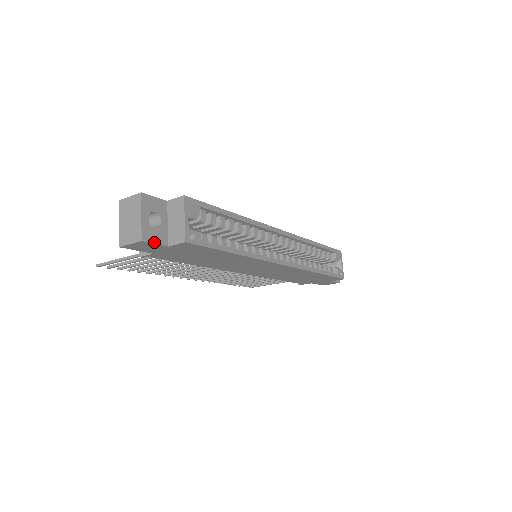
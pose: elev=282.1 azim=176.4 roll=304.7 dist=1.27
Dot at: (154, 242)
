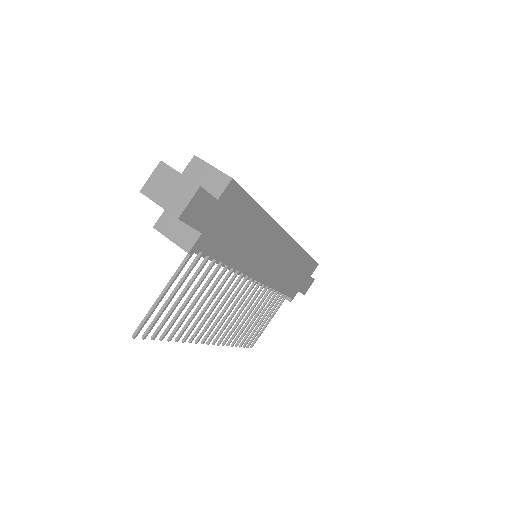
Dot at: (207, 192)
